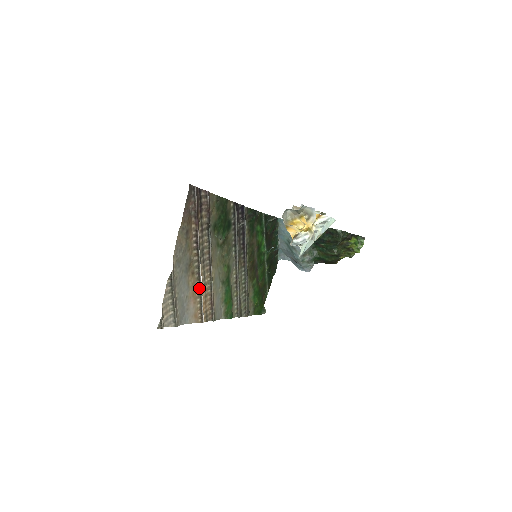
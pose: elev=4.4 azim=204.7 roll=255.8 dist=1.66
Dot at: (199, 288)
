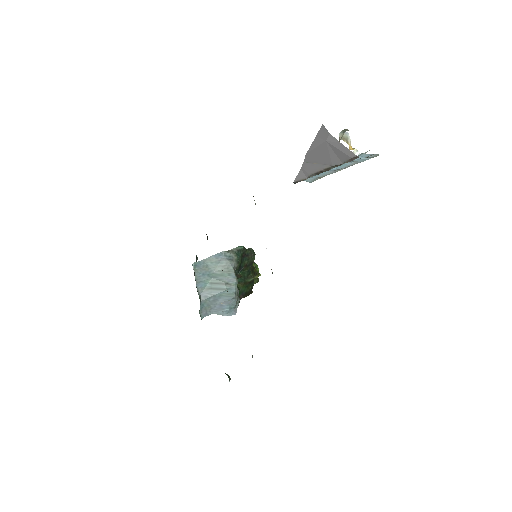
Dot at: occluded
